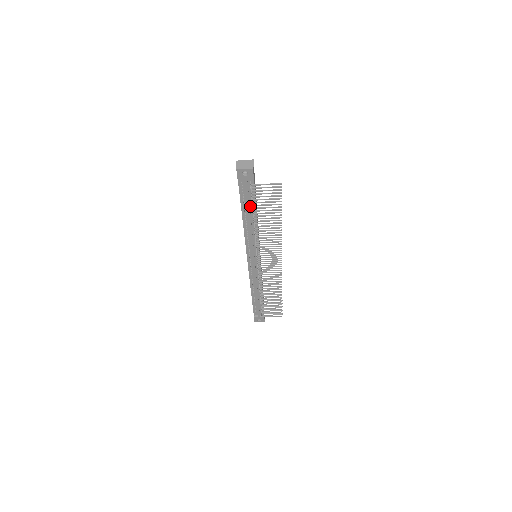
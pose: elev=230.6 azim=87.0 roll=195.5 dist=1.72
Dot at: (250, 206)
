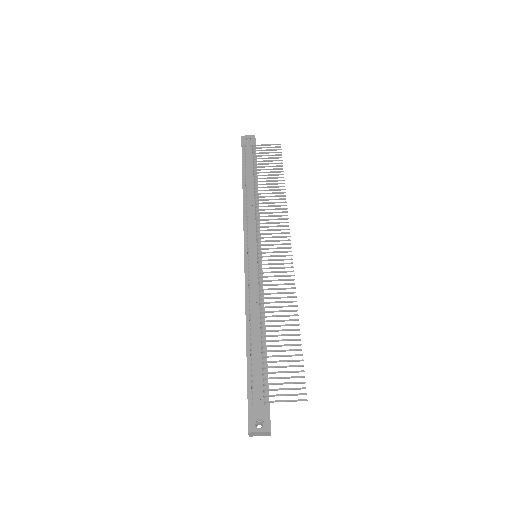
Dot at: (251, 172)
